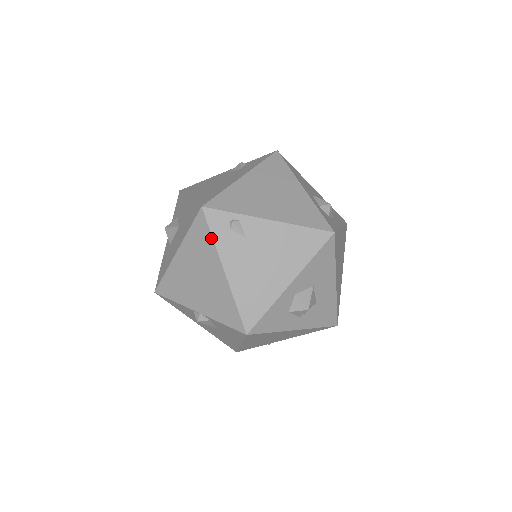
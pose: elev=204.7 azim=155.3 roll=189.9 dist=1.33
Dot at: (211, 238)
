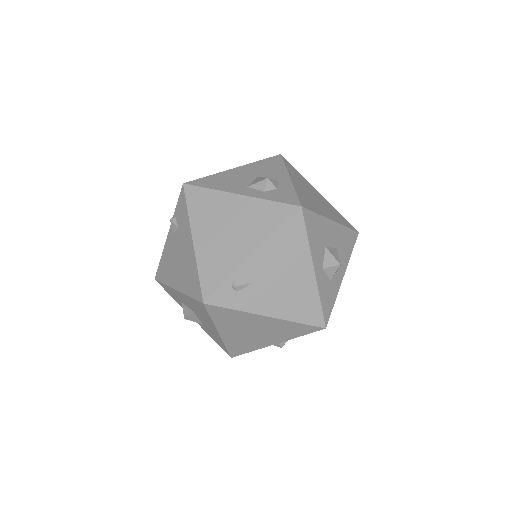
Dot at: (234, 311)
